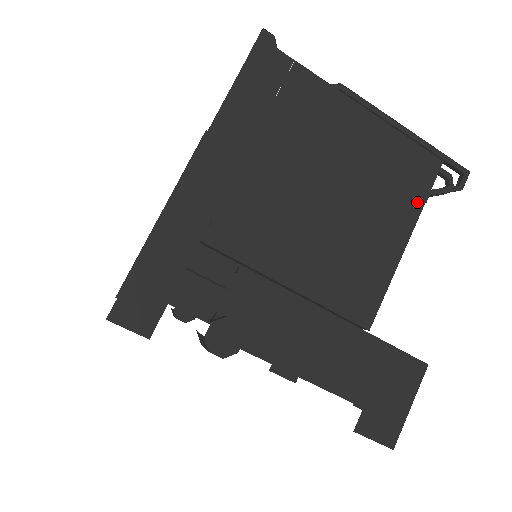
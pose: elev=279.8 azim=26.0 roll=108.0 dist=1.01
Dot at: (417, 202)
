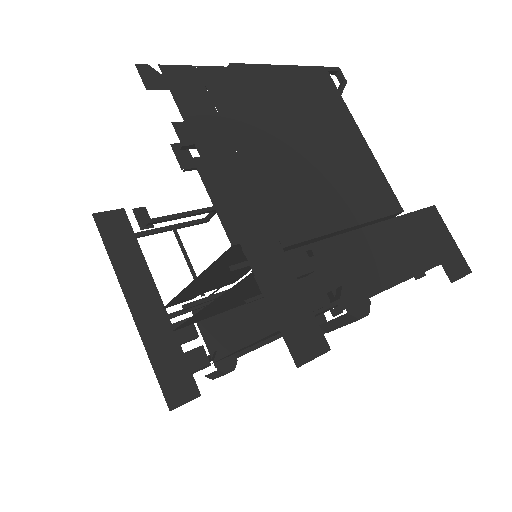
Dot at: (343, 108)
